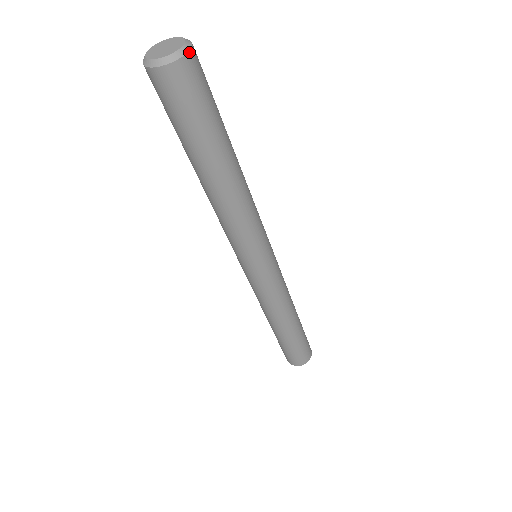
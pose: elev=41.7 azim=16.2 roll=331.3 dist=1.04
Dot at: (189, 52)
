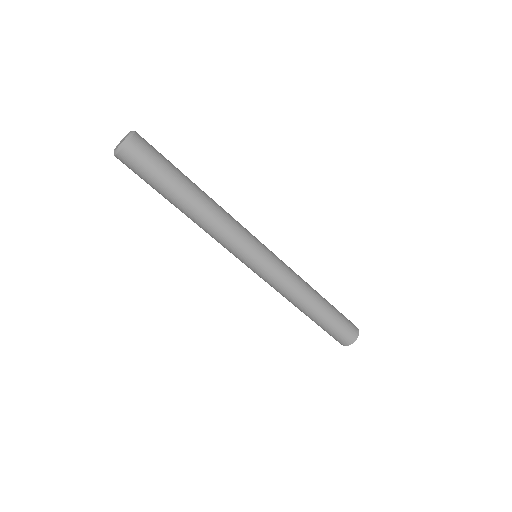
Dot at: (135, 133)
